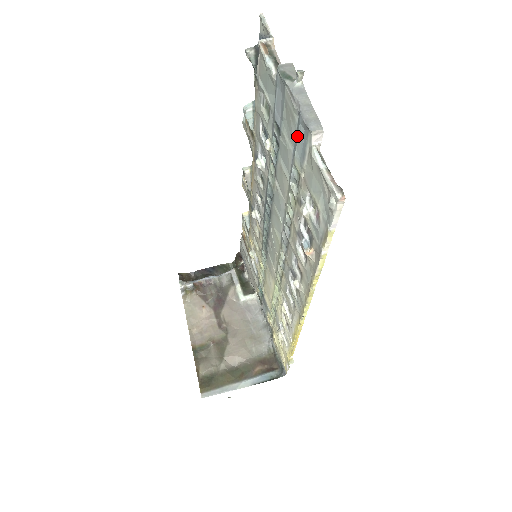
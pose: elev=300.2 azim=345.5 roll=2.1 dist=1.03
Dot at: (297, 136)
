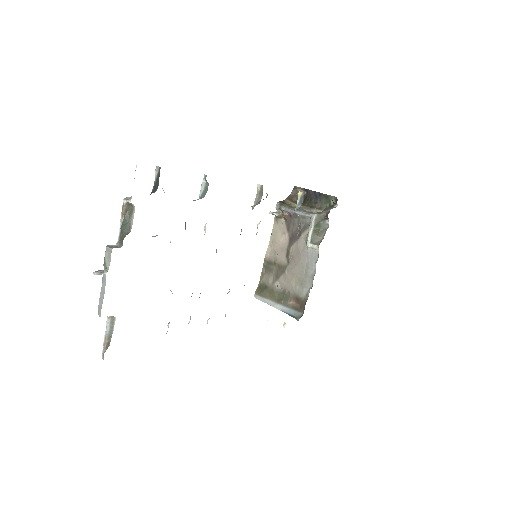
Dot at: occluded
